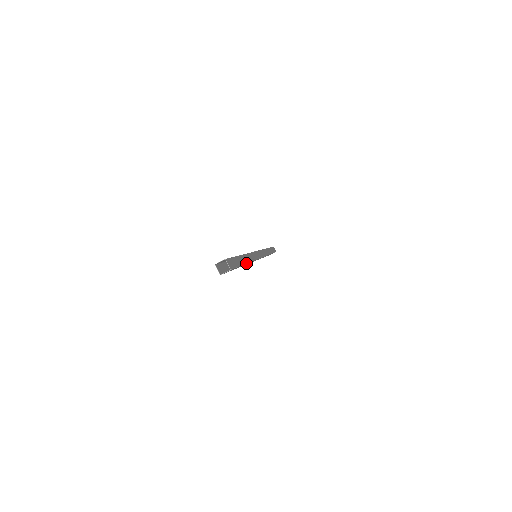
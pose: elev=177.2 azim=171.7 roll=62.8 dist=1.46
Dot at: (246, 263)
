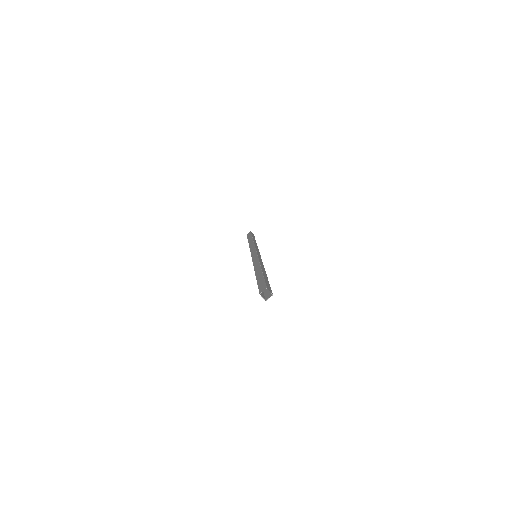
Dot at: (266, 275)
